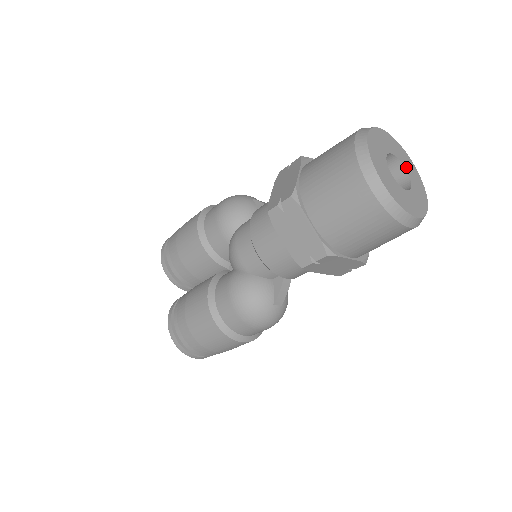
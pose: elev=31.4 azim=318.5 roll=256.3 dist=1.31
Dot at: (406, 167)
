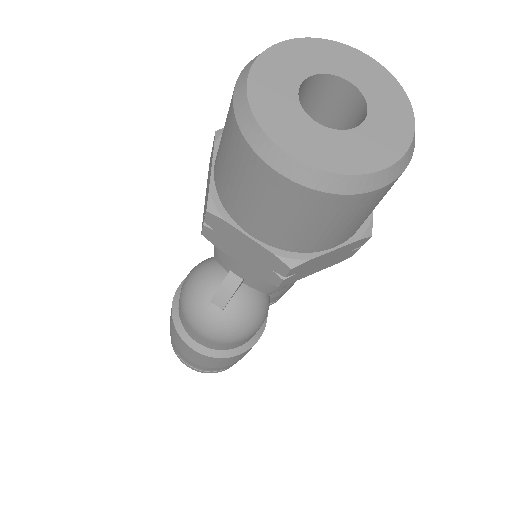
Dot at: (374, 109)
